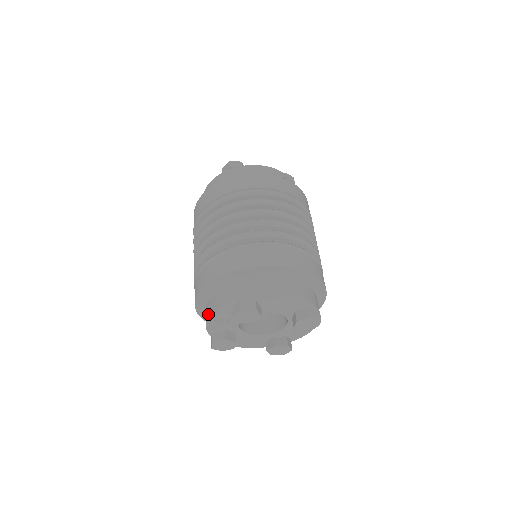
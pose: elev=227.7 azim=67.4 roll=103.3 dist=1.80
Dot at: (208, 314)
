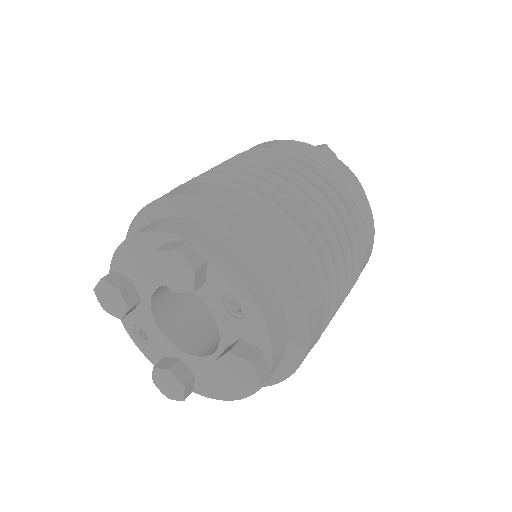
Dot at: occluded
